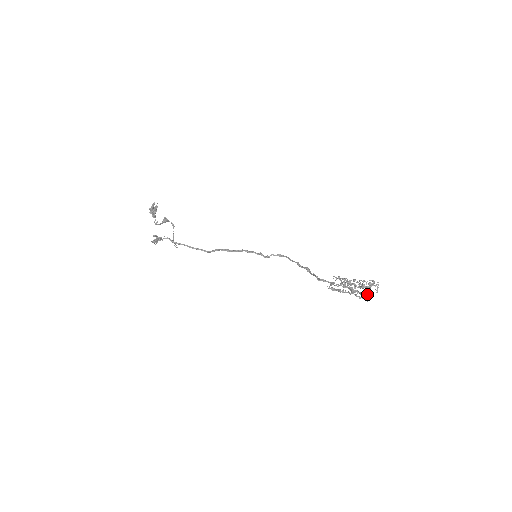
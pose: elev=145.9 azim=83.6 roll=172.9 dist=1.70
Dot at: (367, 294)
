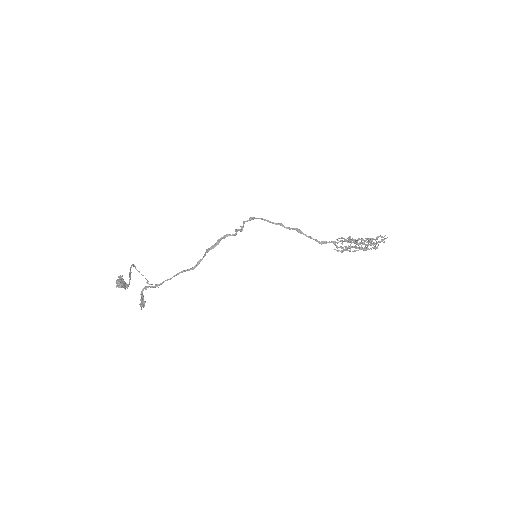
Dot at: occluded
